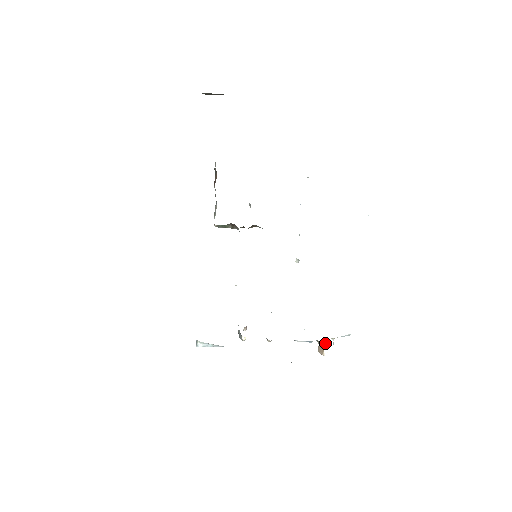
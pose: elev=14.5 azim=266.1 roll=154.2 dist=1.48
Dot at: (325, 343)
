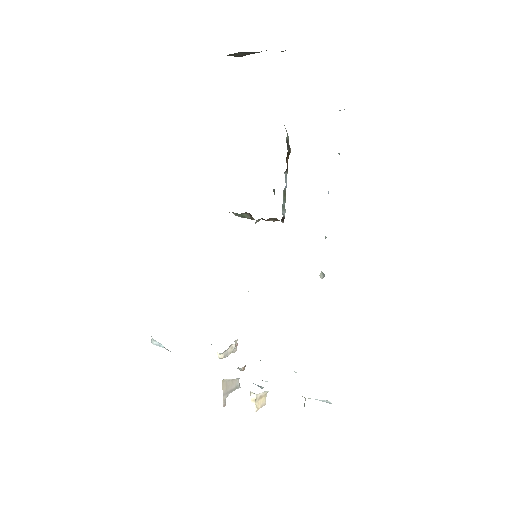
Dot at: occluded
